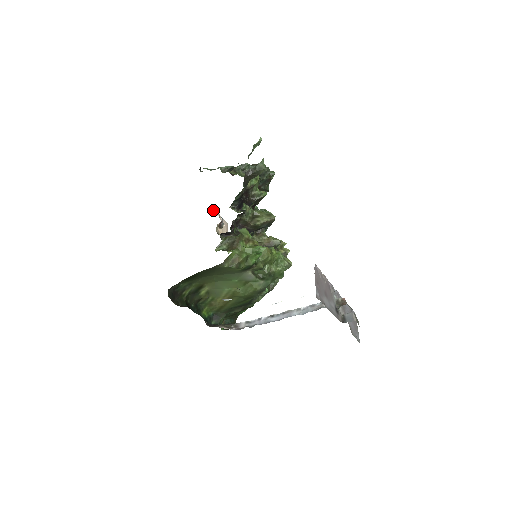
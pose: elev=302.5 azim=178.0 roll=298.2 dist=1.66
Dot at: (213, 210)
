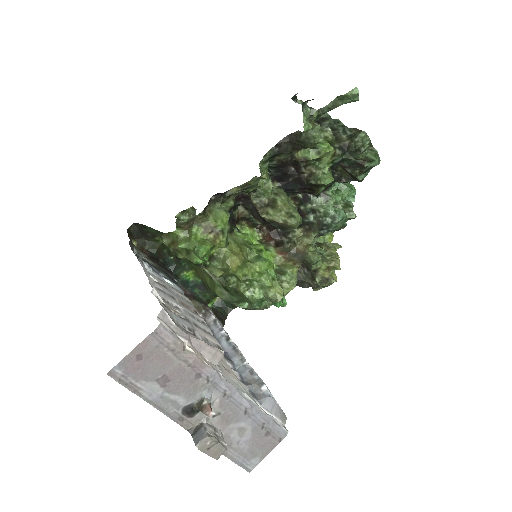
Dot at: occluded
